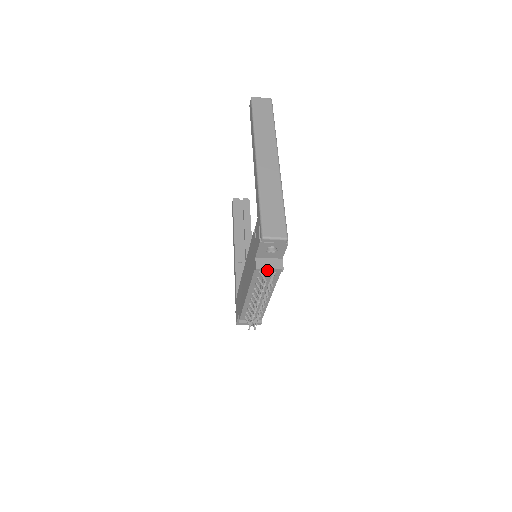
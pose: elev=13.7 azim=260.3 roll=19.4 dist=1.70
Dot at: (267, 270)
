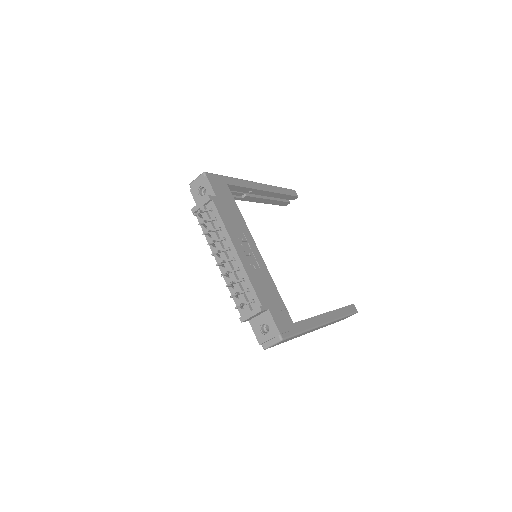
Dot at: (199, 206)
